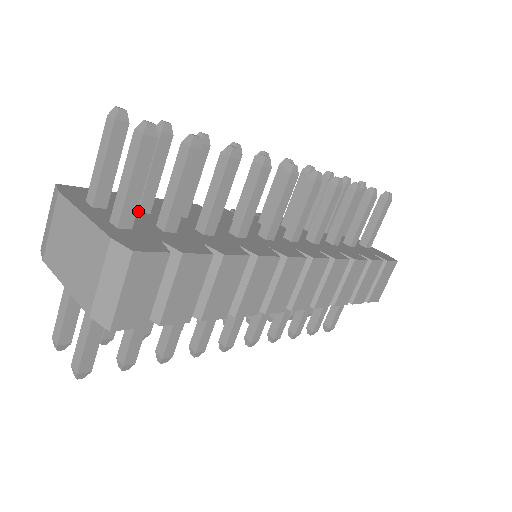
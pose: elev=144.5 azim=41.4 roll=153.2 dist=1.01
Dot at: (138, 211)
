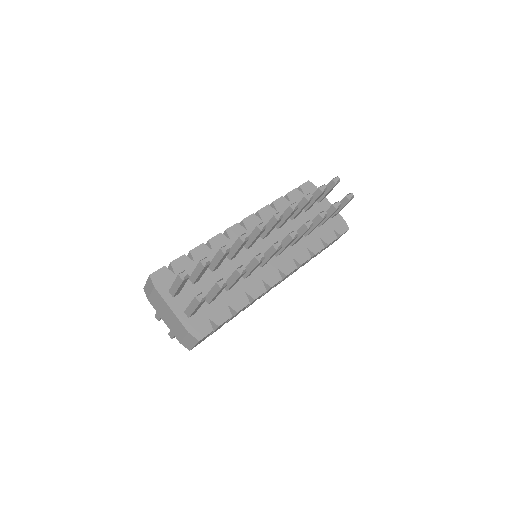
Dot at: (193, 284)
